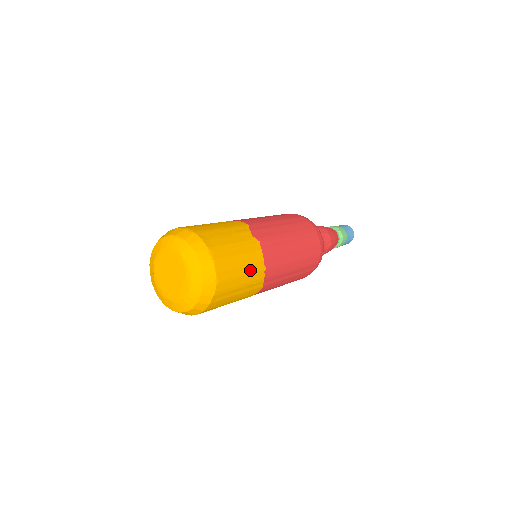
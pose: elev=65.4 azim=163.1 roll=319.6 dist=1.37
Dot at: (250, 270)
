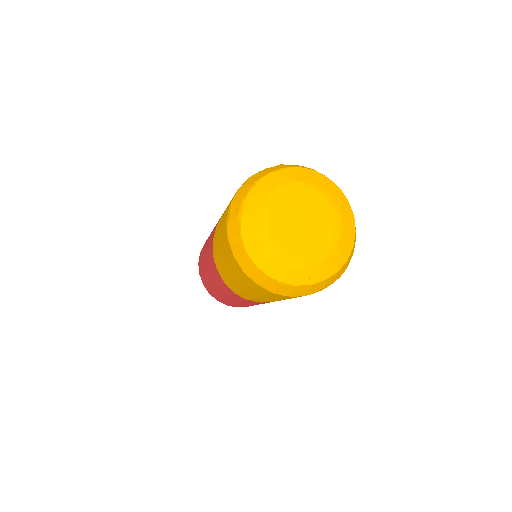
Dot at: occluded
